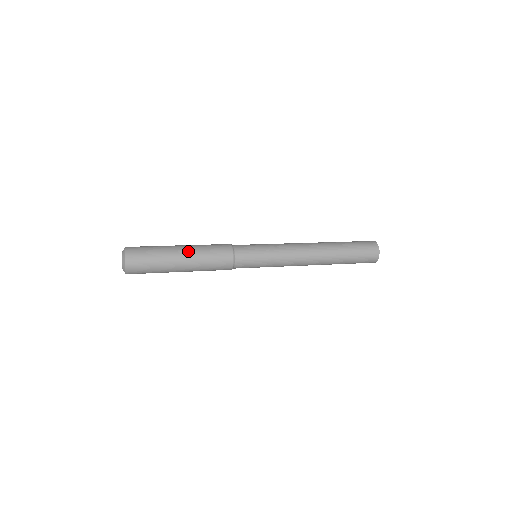
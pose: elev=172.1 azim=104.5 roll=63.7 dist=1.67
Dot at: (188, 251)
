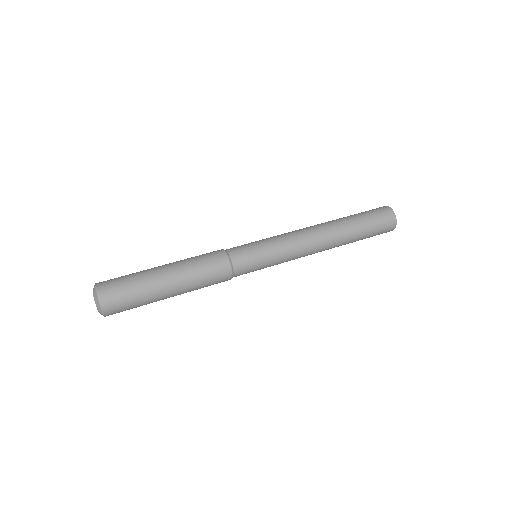
Dot at: (178, 284)
